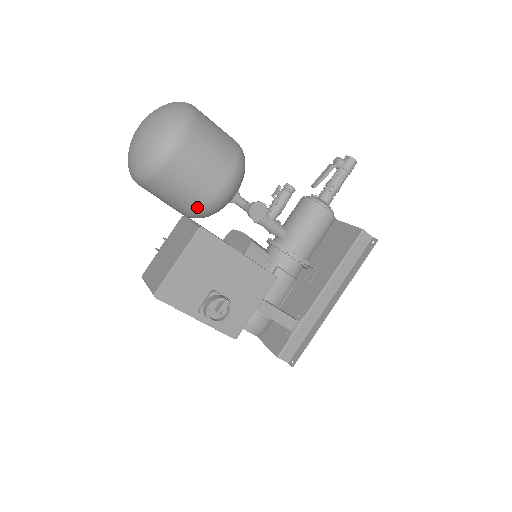
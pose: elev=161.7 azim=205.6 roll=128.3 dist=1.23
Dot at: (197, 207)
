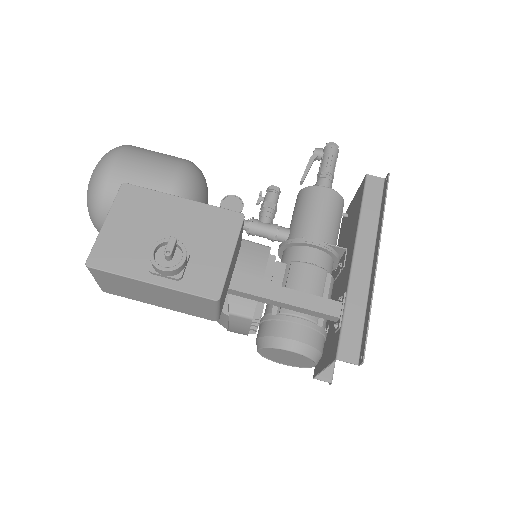
Dot at: occluded
